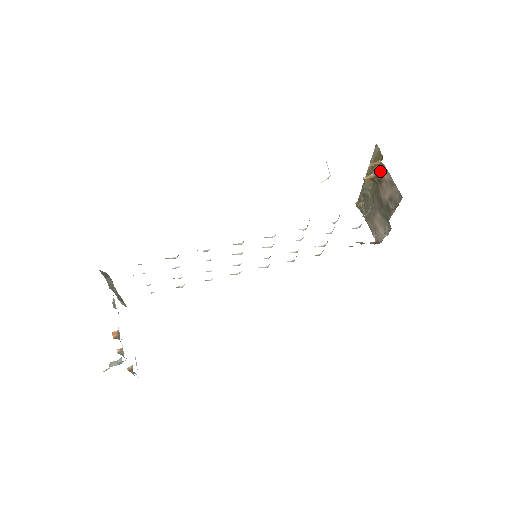
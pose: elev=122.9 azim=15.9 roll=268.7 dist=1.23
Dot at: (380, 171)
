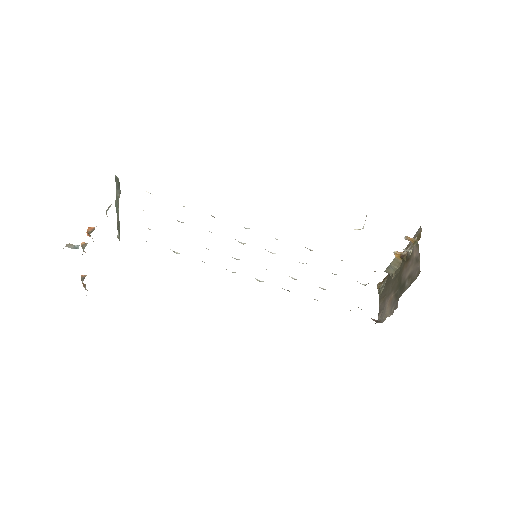
Dot at: (412, 249)
